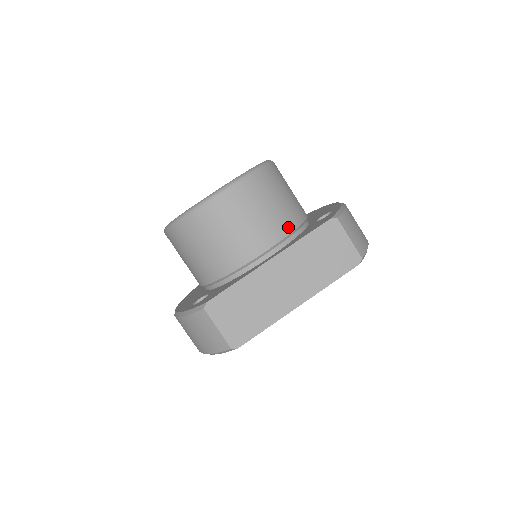
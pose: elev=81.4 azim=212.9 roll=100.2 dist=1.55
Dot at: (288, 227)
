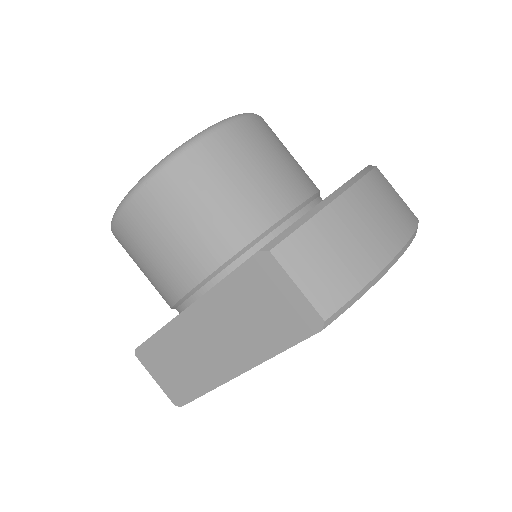
Dot at: (224, 250)
